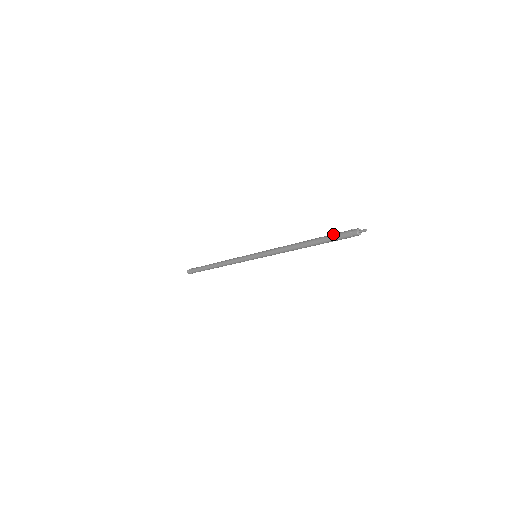
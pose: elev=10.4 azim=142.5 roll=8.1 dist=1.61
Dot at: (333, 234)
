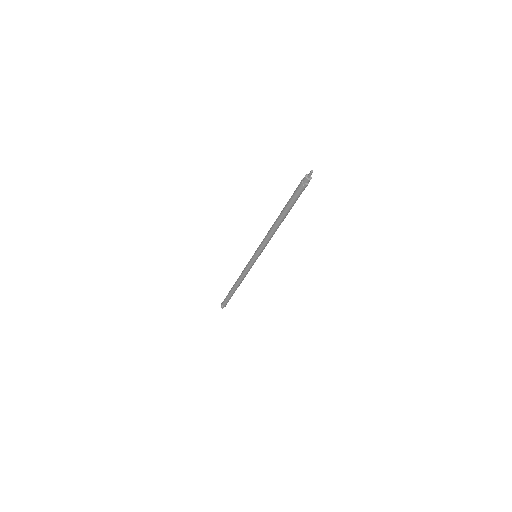
Dot at: occluded
